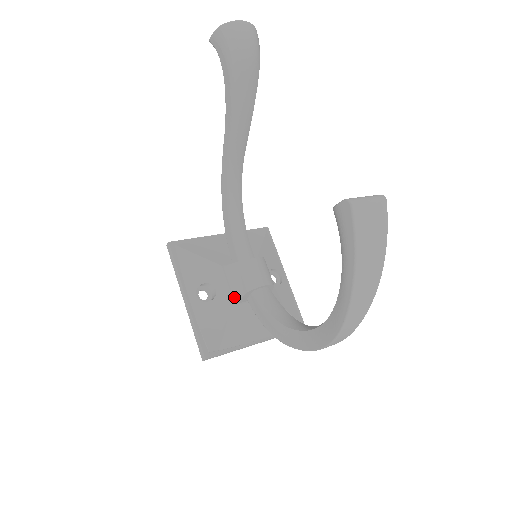
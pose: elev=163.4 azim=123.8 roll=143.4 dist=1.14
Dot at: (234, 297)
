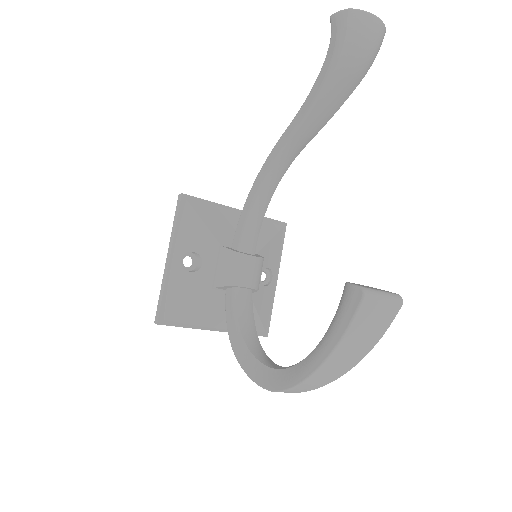
Dot at: (215, 280)
